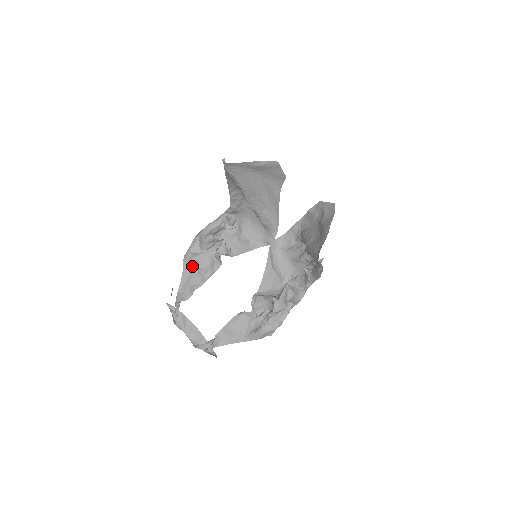
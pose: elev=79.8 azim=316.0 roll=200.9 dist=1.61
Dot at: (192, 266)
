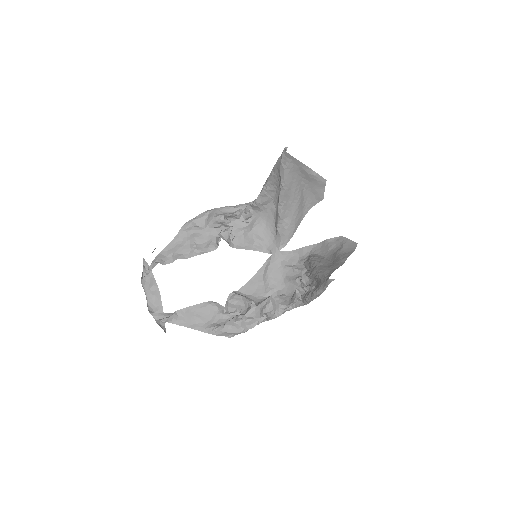
Dot at: (187, 236)
